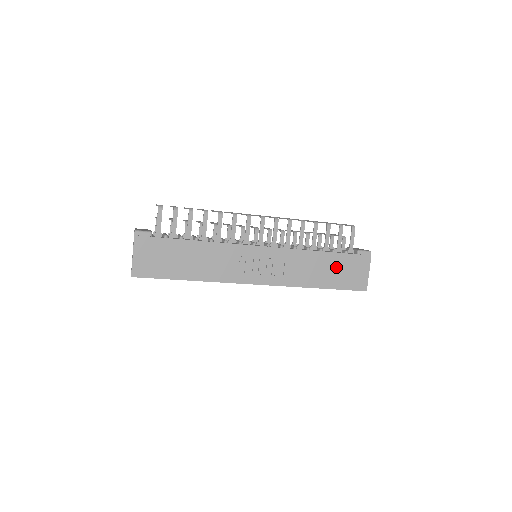
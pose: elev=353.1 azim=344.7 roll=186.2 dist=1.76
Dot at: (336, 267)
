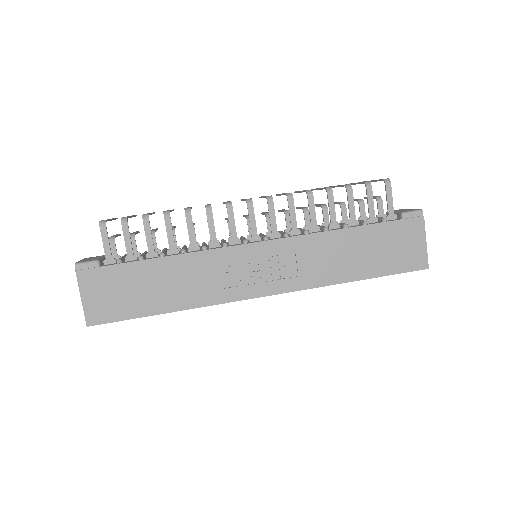
Dot at: (374, 245)
